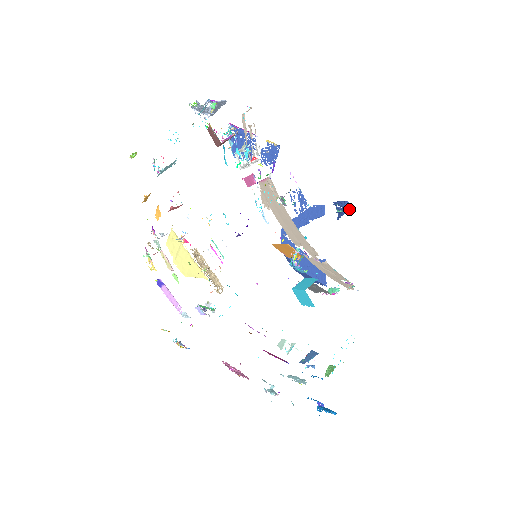
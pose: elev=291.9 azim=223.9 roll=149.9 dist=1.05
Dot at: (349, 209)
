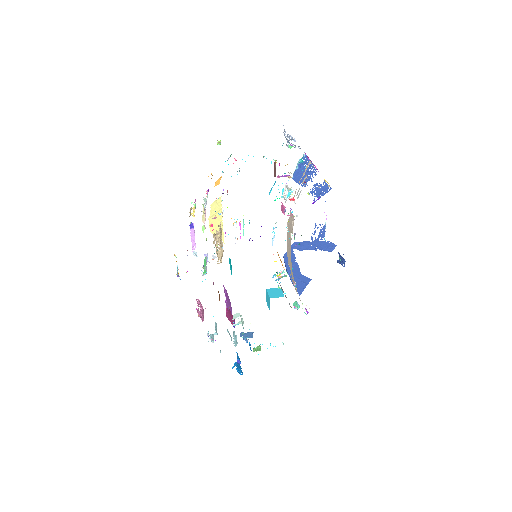
Dot at: (344, 264)
